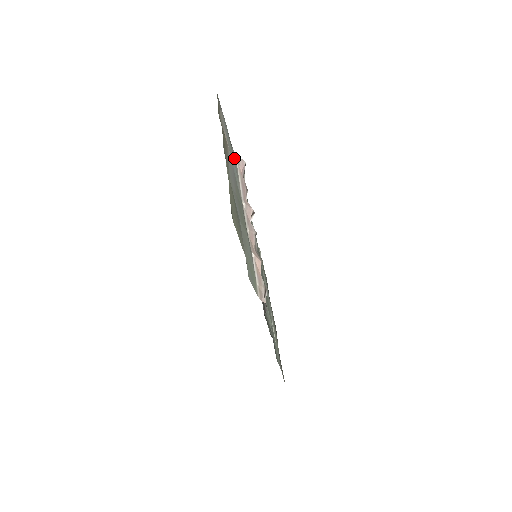
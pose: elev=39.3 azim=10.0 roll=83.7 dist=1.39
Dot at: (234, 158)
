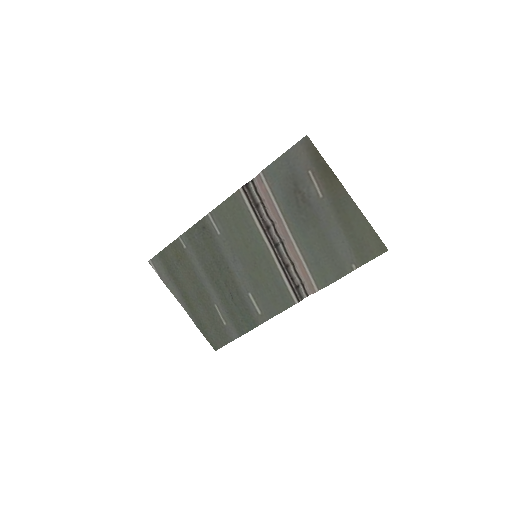
Dot at: (272, 180)
